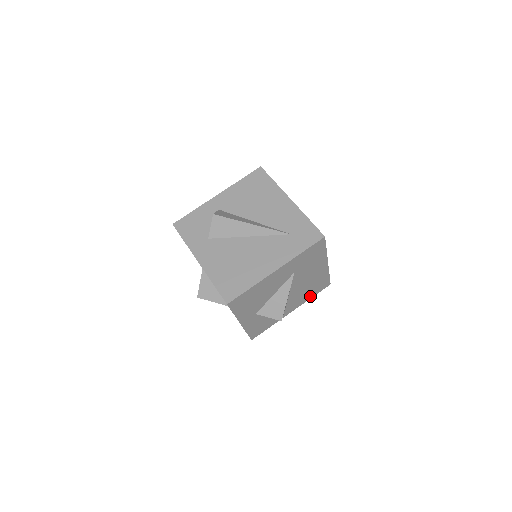
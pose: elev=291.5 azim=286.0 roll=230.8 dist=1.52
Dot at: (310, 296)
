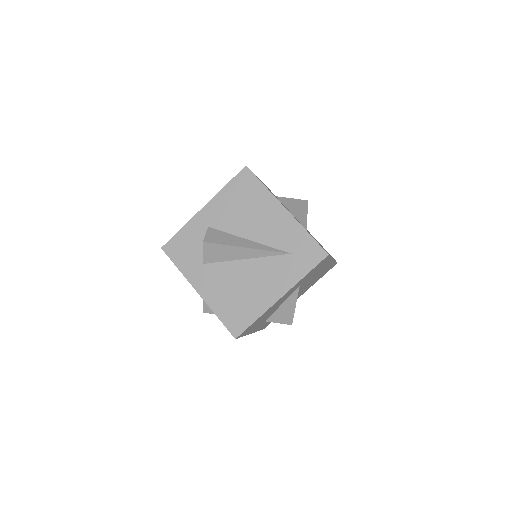
Dot at: occluded
